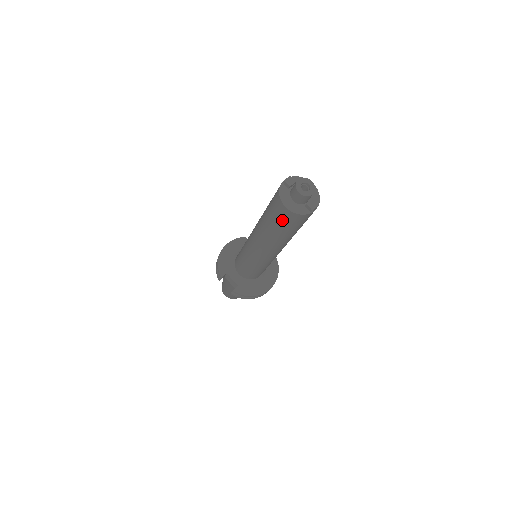
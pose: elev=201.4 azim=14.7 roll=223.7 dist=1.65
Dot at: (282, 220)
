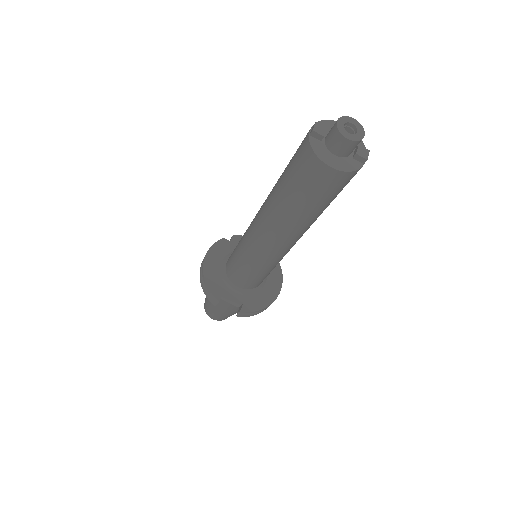
Dot at: (322, 190)
